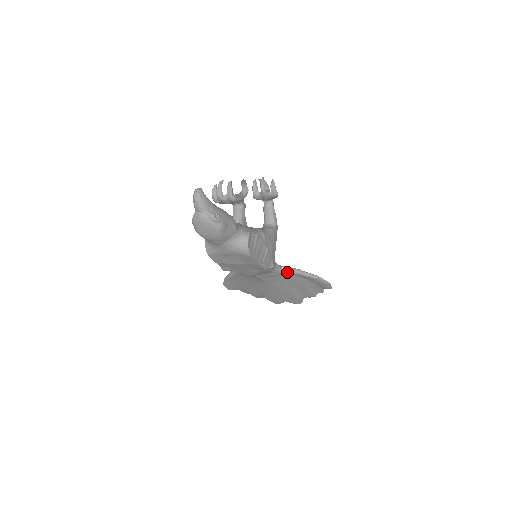
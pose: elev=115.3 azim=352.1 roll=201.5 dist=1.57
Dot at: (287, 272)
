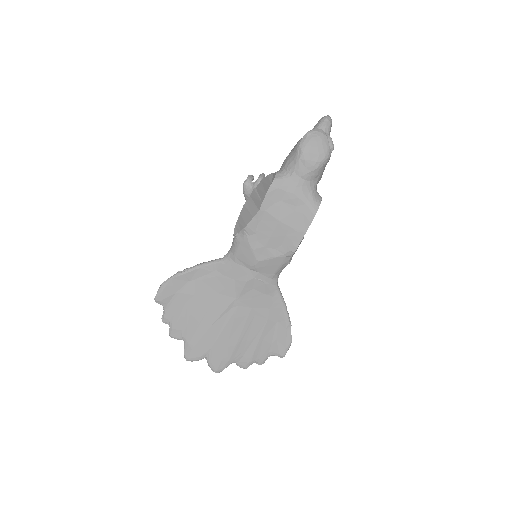
Dot at: (277, 292)
